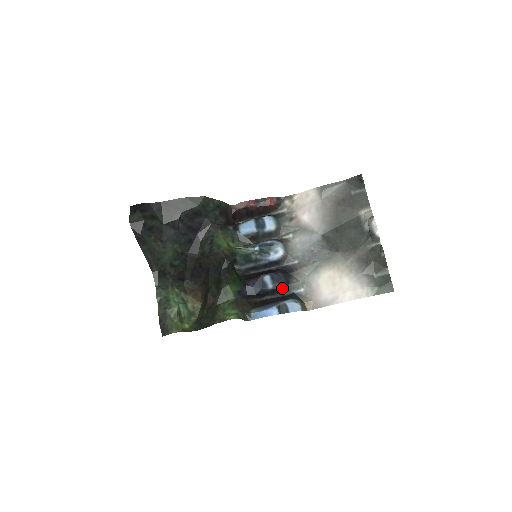
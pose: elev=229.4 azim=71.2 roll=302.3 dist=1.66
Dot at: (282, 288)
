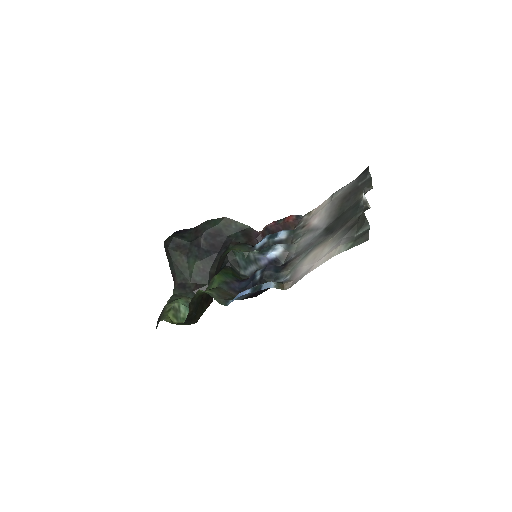
Dot at: (269, 277)
